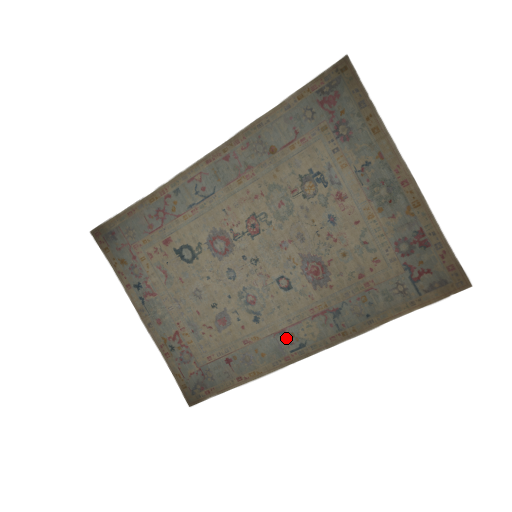
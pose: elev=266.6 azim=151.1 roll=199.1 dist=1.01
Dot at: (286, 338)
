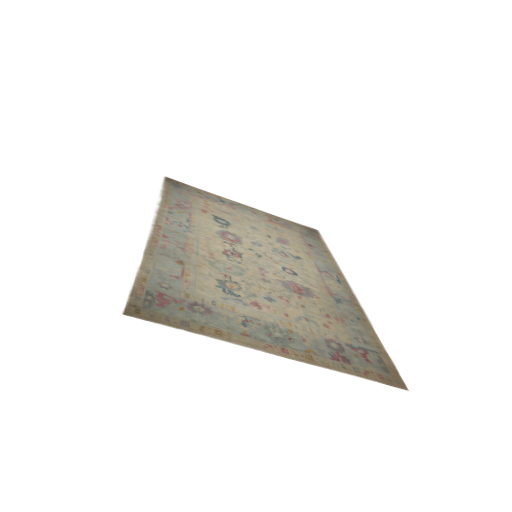
Dot at: (326, 273)
